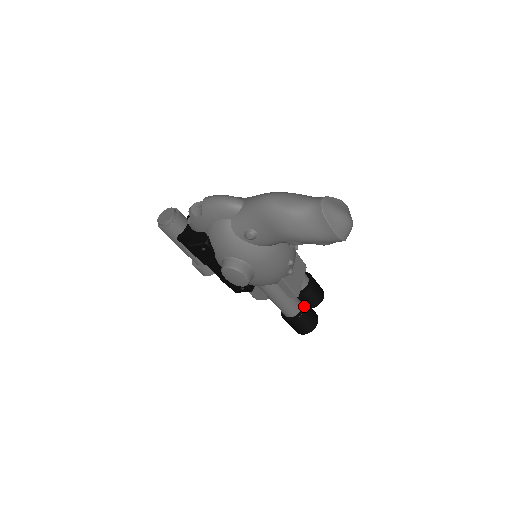
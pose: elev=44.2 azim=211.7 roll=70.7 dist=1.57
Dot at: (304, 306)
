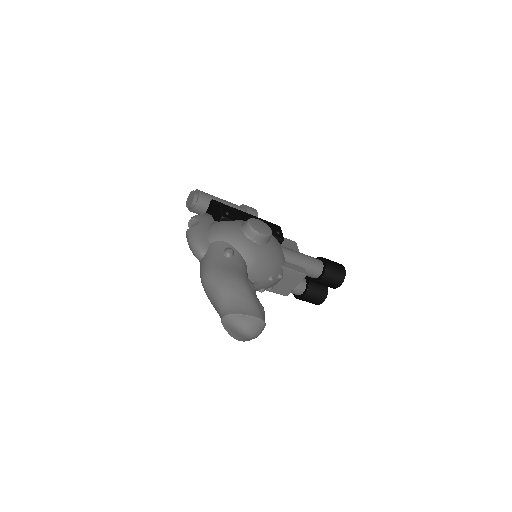
Dot at: (304, 294)
